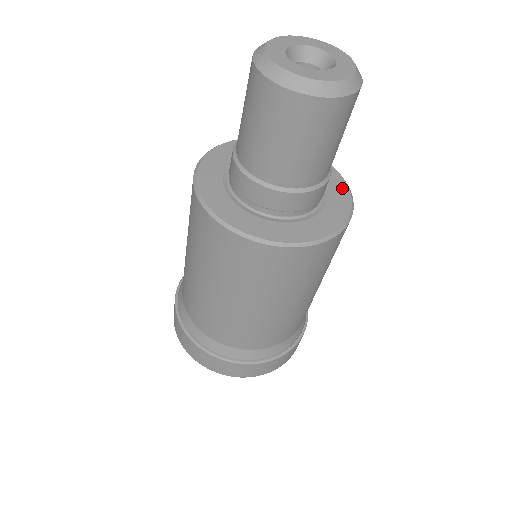
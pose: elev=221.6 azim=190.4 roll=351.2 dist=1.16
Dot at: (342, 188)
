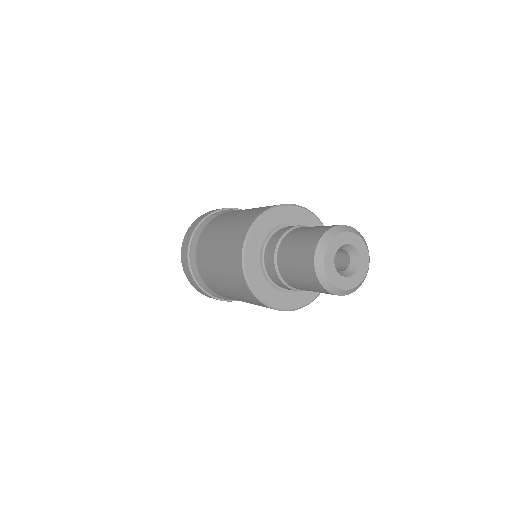
Dot at: (311, 219)
